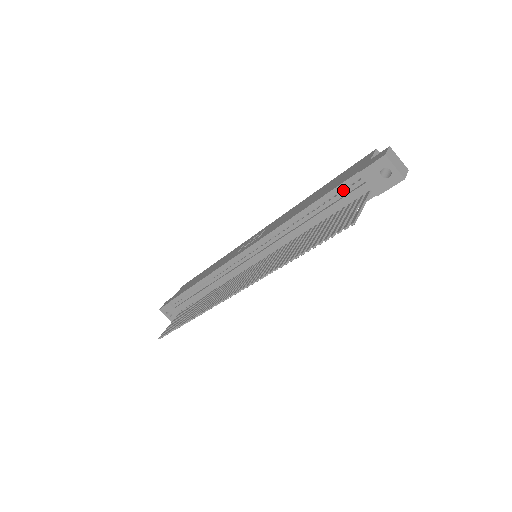
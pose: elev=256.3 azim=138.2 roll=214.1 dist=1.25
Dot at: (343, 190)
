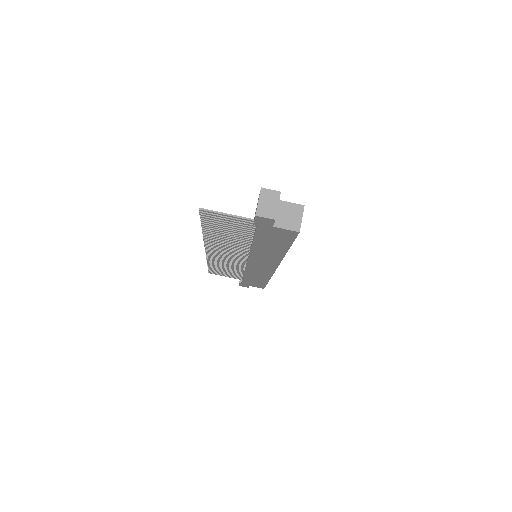
Dot at: occluded
